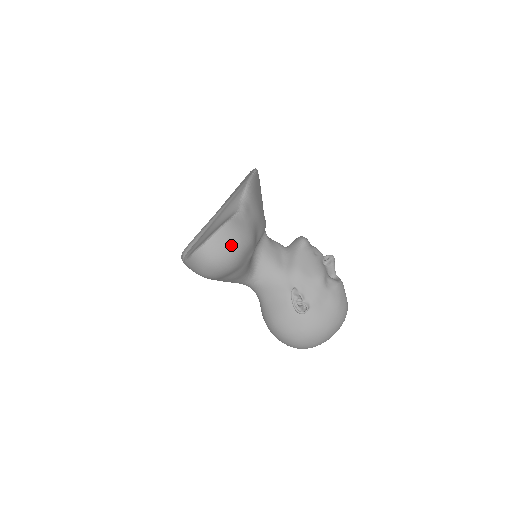
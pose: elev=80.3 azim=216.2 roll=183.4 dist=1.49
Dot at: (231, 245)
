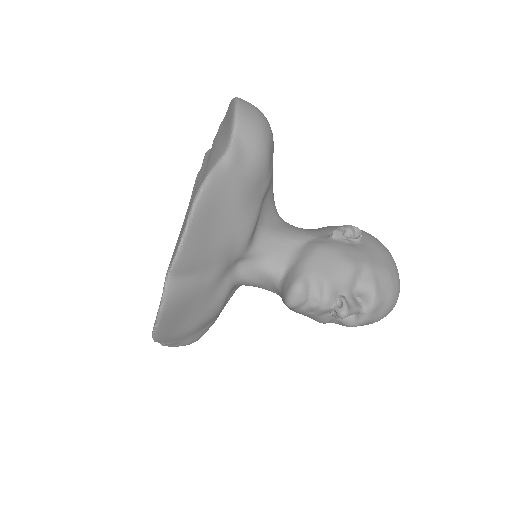
Dot at: occluded
